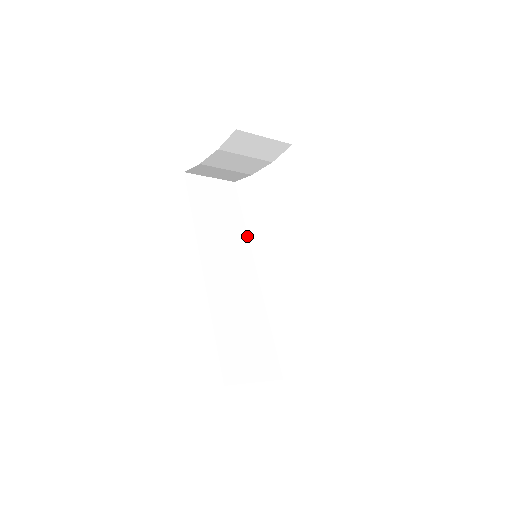
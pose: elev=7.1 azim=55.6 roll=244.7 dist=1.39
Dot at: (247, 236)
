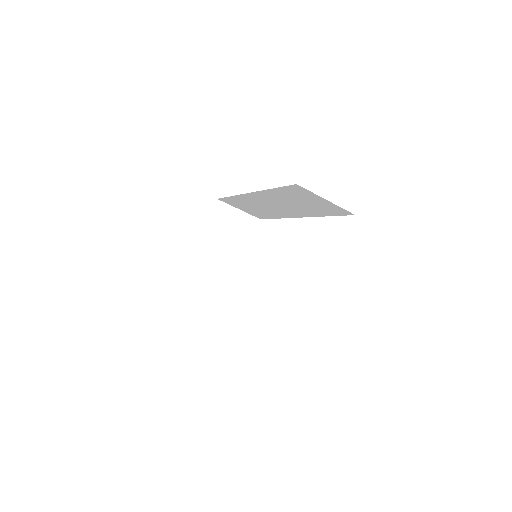
Dot at: occluded
